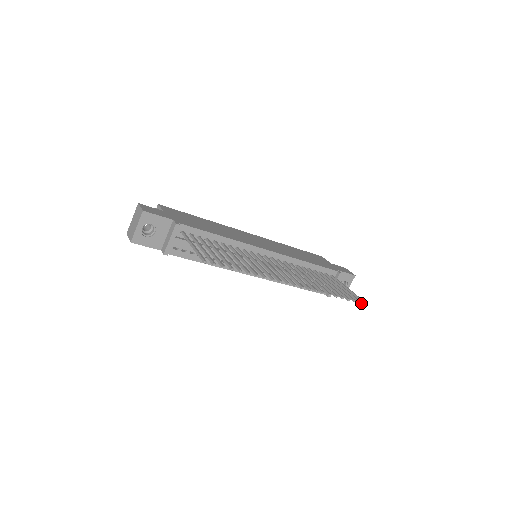
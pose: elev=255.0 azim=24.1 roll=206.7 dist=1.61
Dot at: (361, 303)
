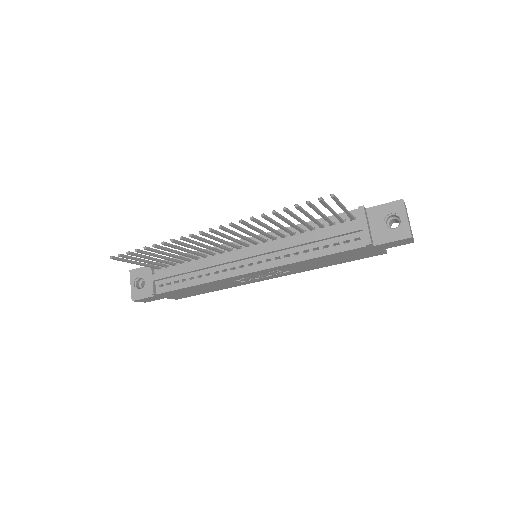
Dot at: (319, 198)
